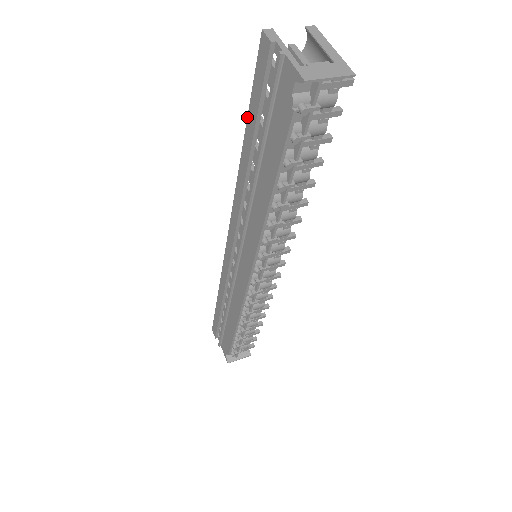
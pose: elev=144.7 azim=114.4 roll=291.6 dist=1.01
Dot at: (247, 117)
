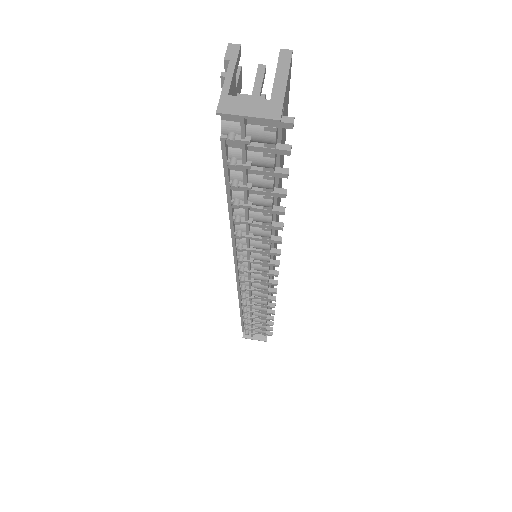
Dot at: occluded
